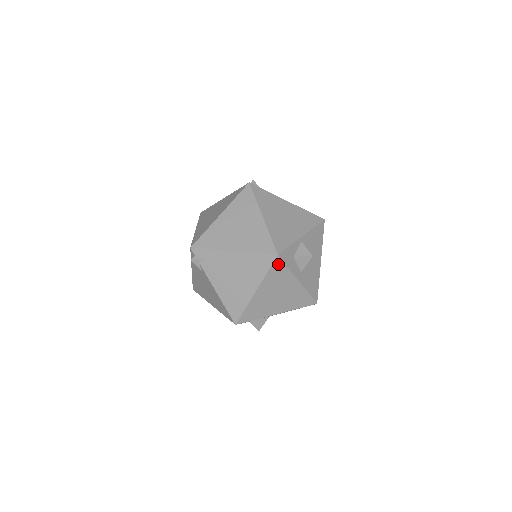
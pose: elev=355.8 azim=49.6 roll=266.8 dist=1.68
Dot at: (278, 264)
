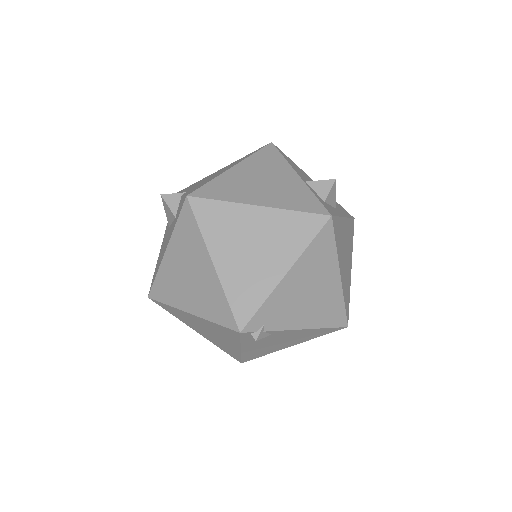
Dot at: (335, 225)
